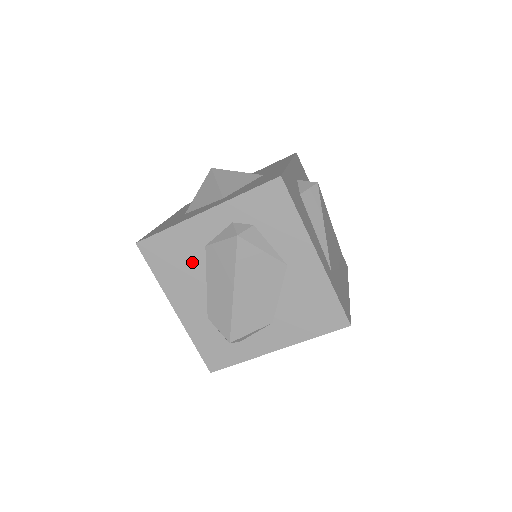
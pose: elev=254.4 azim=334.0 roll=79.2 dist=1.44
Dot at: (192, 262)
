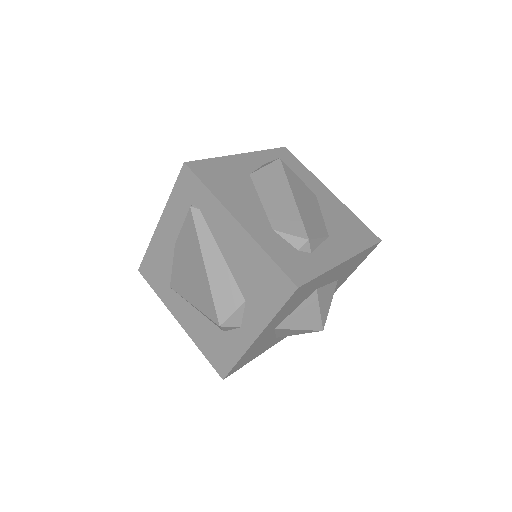
Dot at: (242, 184)
